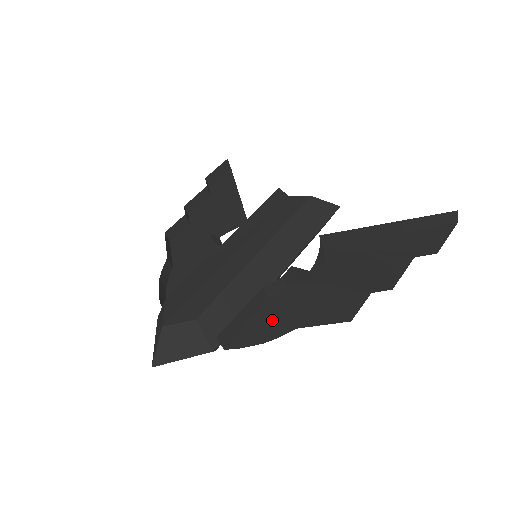
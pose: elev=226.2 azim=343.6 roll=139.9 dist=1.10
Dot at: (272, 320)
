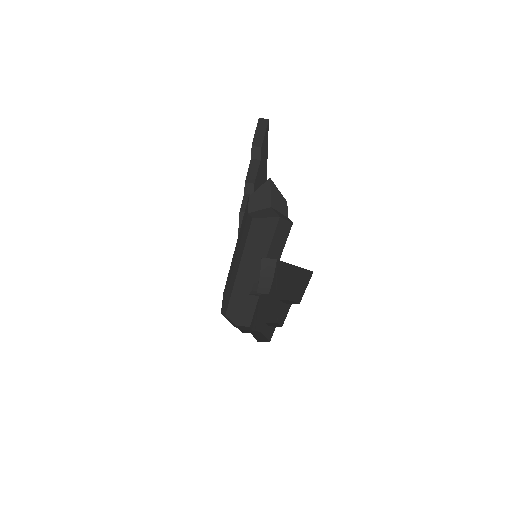
Dot at: (258, 317)
